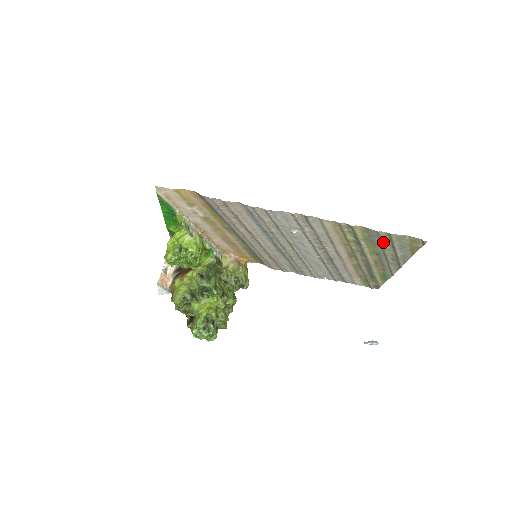
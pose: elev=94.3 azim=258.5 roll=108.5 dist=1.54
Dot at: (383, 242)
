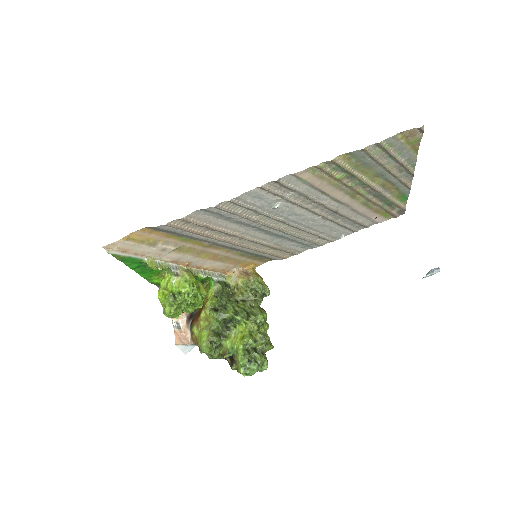
Dot at: (377, 158)
